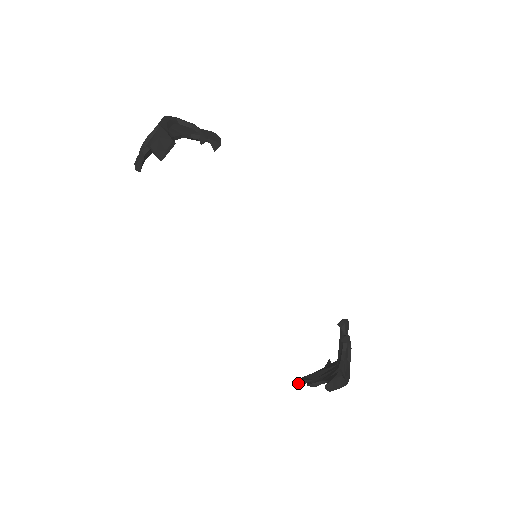
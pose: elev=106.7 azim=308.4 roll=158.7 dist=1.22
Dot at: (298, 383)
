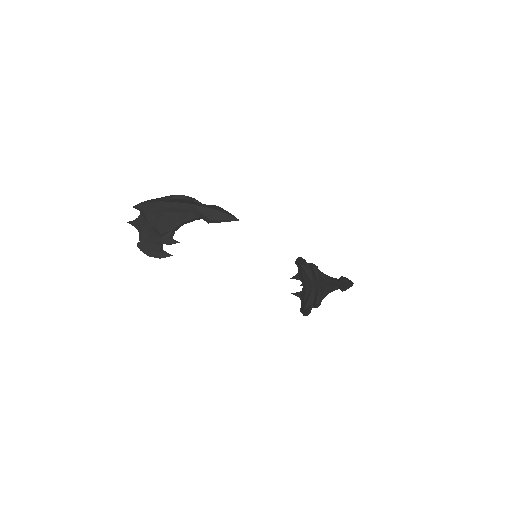
Dot at: (309, 313)
